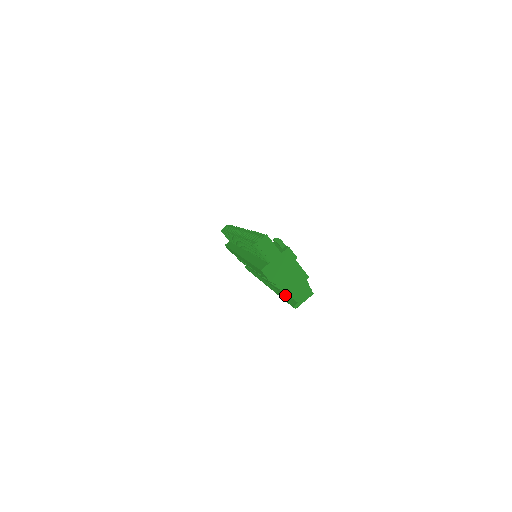
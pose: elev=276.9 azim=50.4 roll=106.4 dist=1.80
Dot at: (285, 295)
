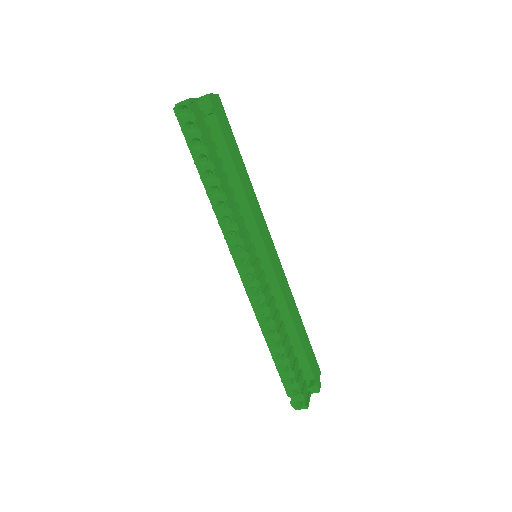
Dot at: occluded
